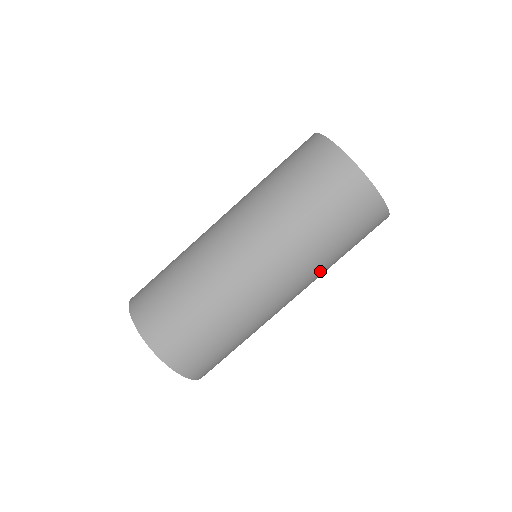
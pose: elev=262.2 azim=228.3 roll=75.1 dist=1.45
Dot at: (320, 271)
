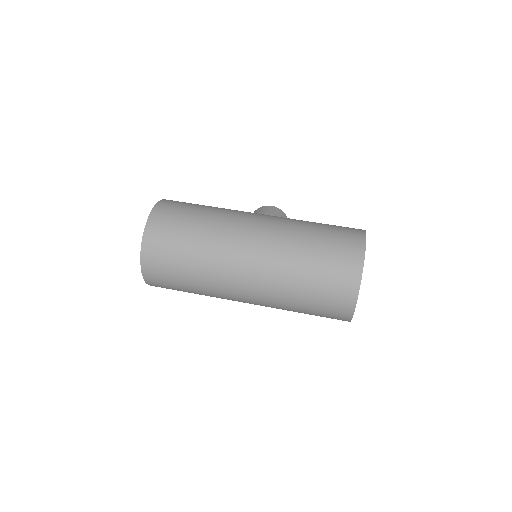
Dot at: (278, 307)
